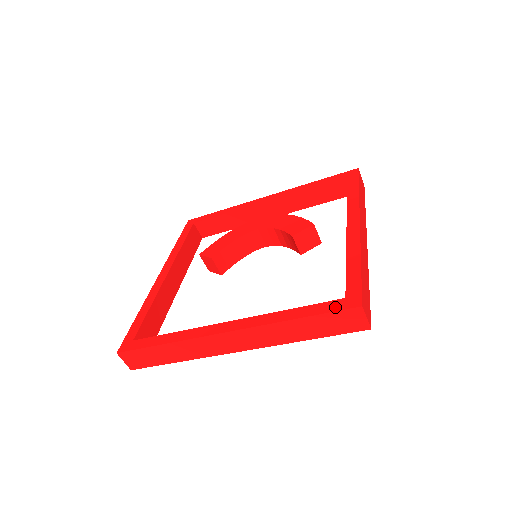
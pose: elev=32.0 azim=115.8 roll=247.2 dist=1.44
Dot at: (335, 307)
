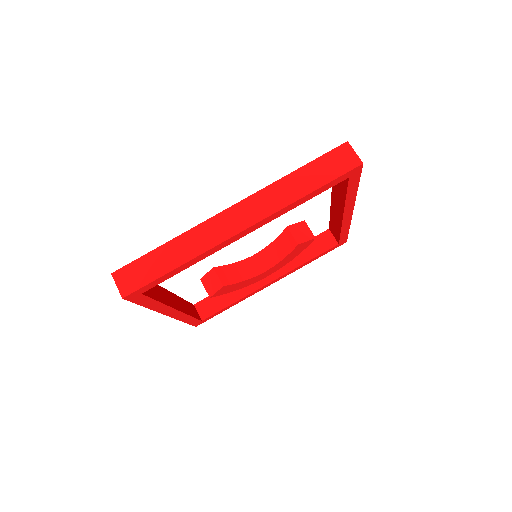
Dot at: (326, 155)
